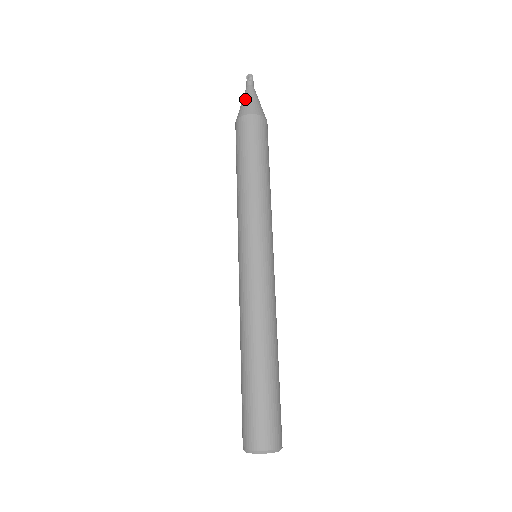
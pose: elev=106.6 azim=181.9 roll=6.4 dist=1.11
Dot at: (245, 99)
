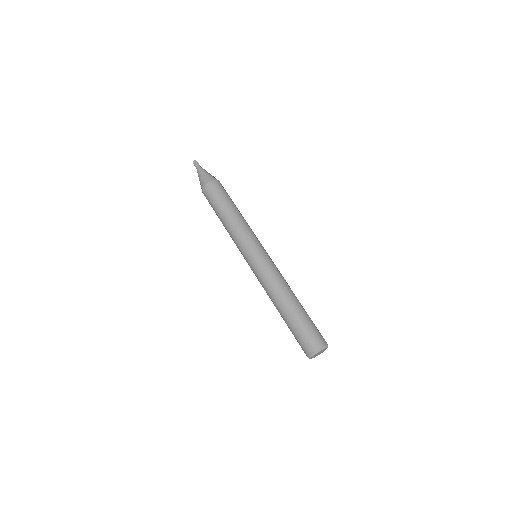
Dot at: (204, 173)
